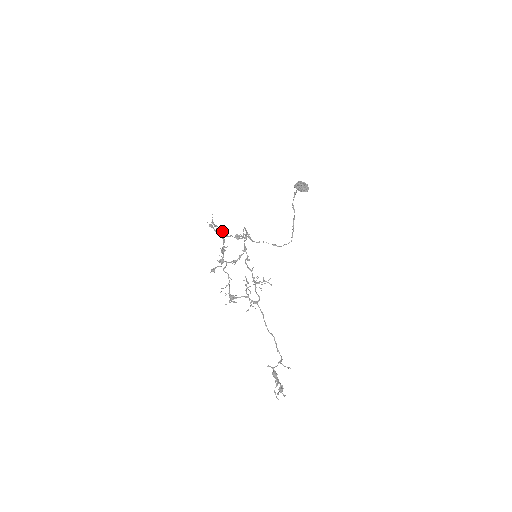
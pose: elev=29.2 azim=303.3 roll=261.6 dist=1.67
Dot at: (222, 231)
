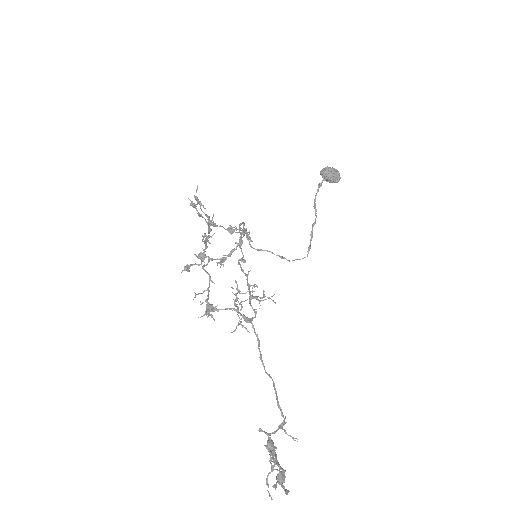
Dot at: (209, 217)
